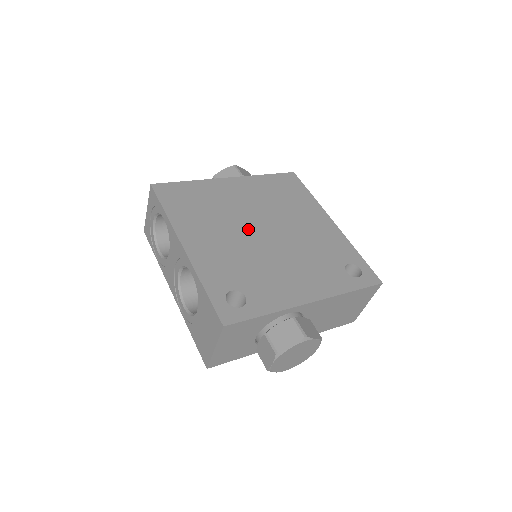
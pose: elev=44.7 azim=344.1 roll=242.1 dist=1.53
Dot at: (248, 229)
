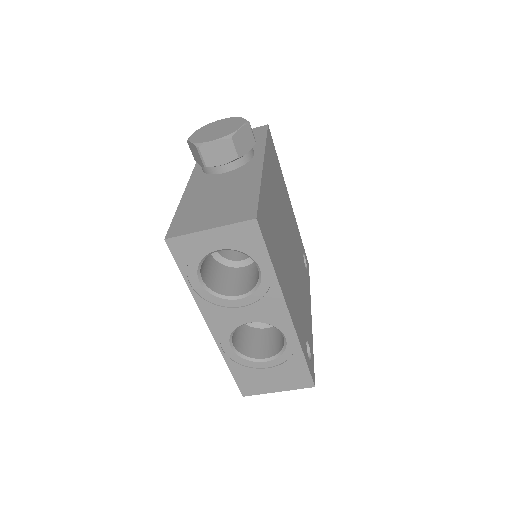
Dot at: (288, 251)
